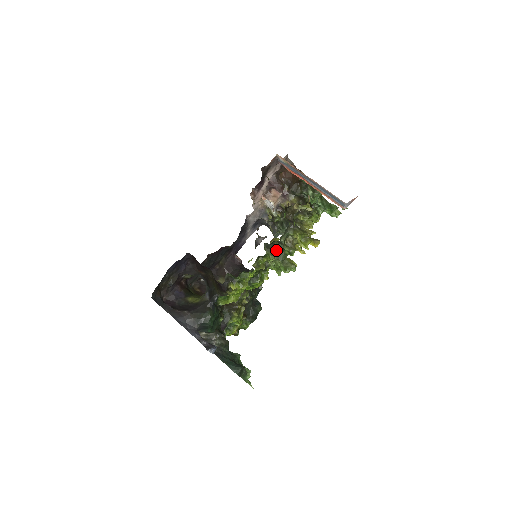
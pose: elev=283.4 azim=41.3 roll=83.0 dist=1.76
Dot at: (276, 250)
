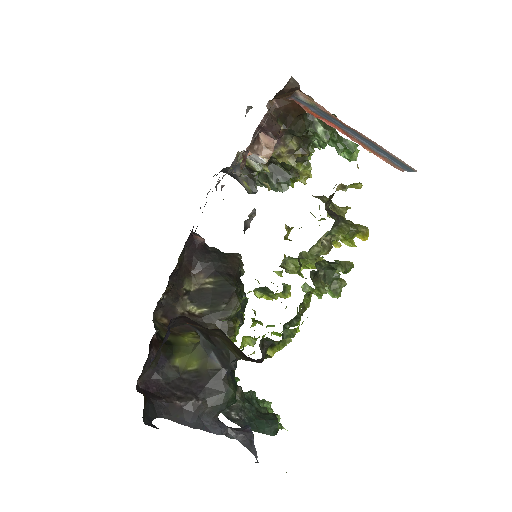
Dot at: (323, 272)
